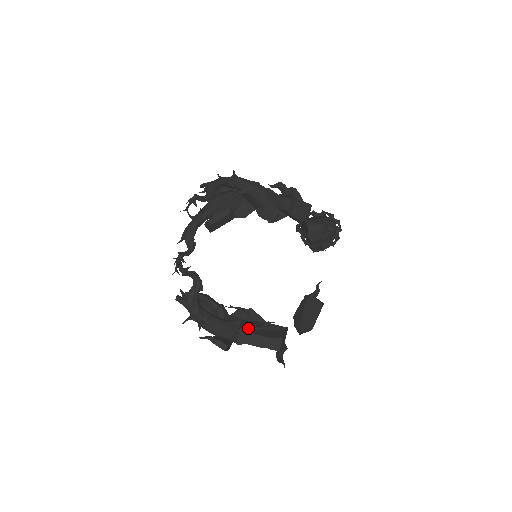
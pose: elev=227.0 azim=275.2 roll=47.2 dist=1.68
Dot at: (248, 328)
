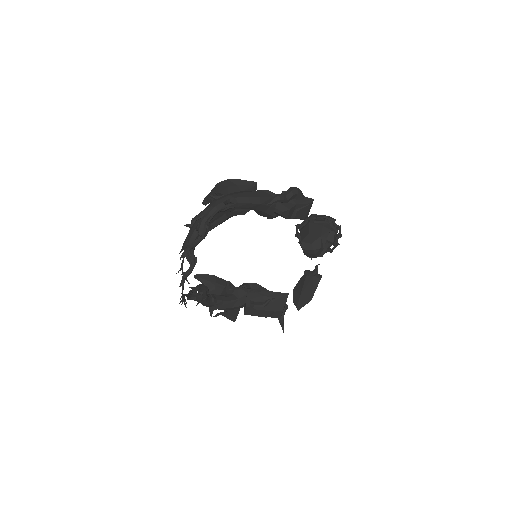
Dot at: (253, 306)
